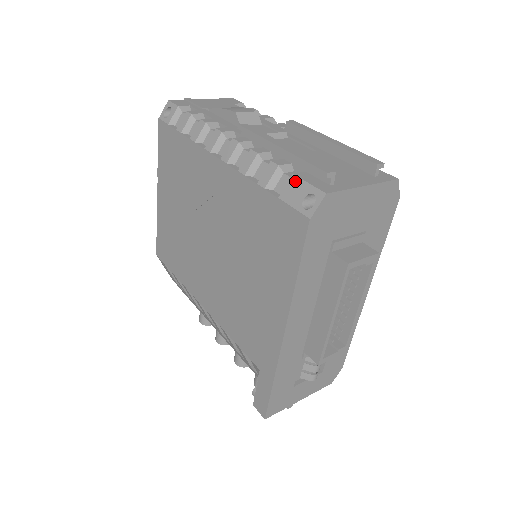
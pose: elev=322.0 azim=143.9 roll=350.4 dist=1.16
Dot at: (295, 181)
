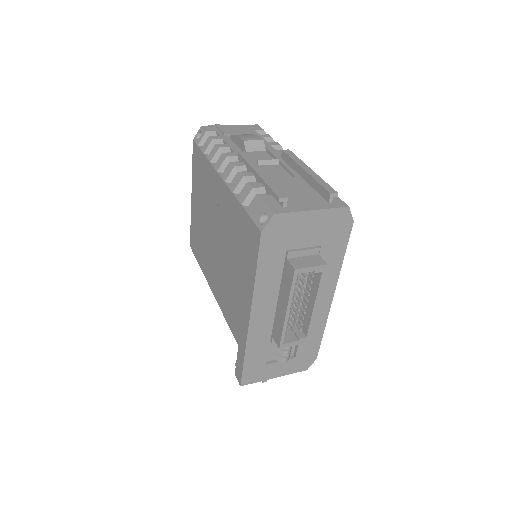
Dot at: (259, 202)
